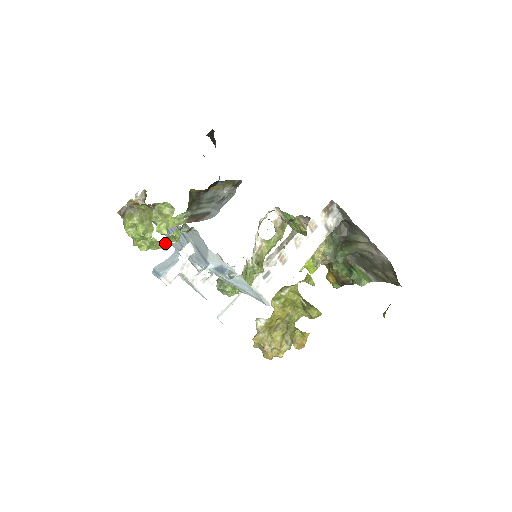
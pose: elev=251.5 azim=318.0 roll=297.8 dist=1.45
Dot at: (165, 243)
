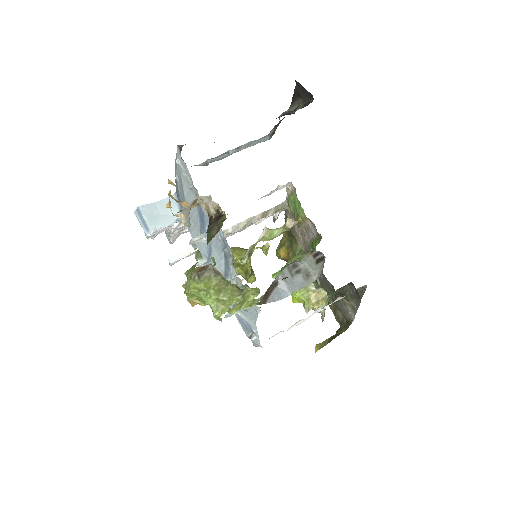
Dot at: occluded
